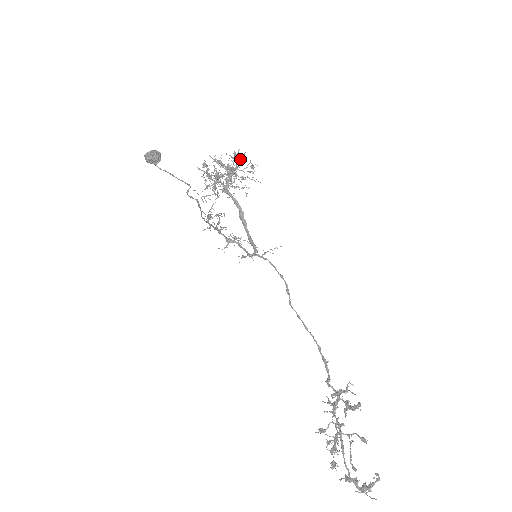
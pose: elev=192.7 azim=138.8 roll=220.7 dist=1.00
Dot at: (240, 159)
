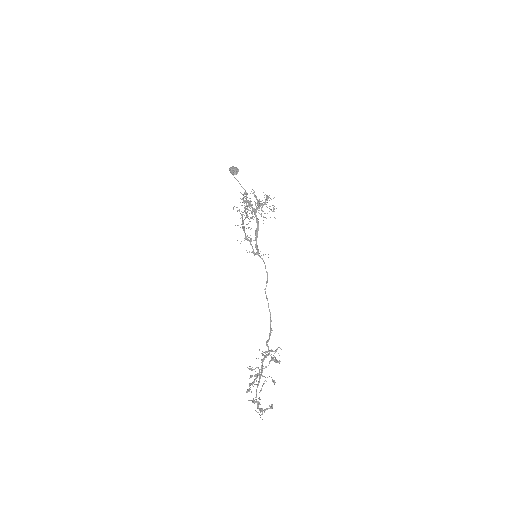
Dot at: (269, 200)
